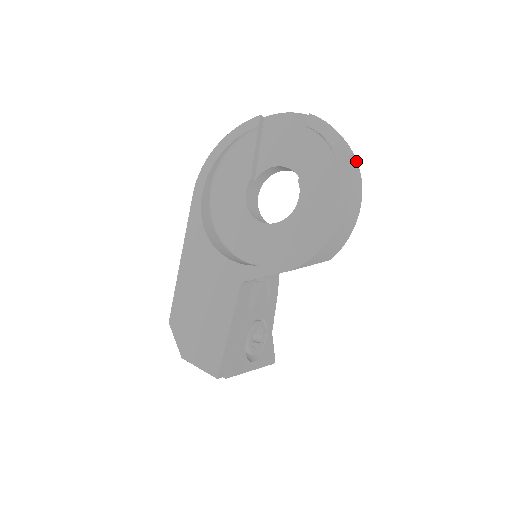
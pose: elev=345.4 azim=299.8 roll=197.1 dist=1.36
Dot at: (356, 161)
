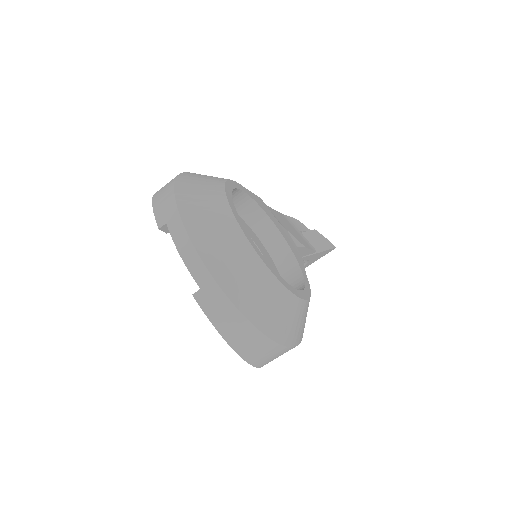
Dot at: (268, 343)
